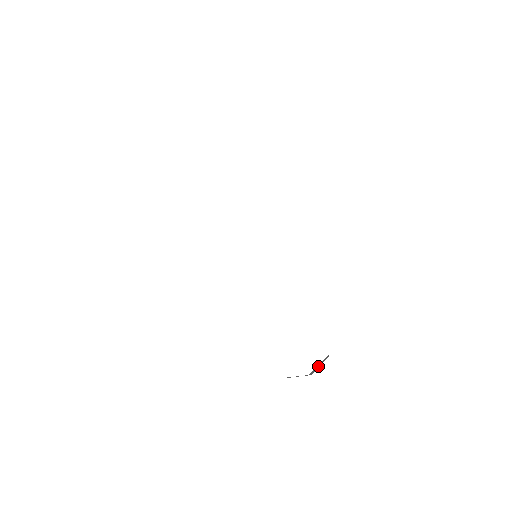
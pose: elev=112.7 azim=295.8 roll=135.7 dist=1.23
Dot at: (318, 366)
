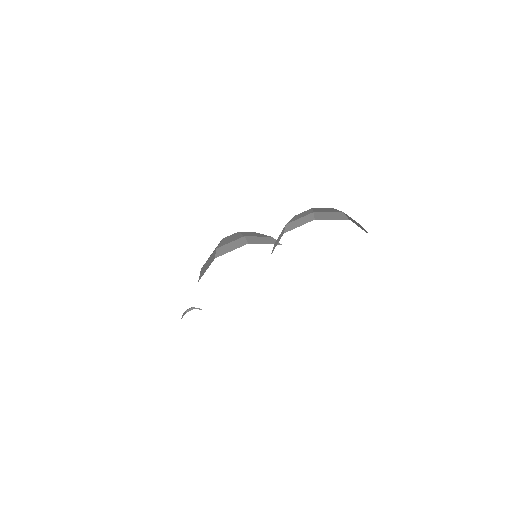
Dot at: occluded
